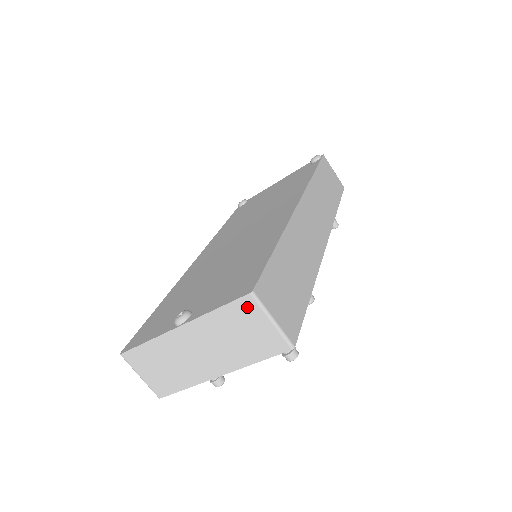
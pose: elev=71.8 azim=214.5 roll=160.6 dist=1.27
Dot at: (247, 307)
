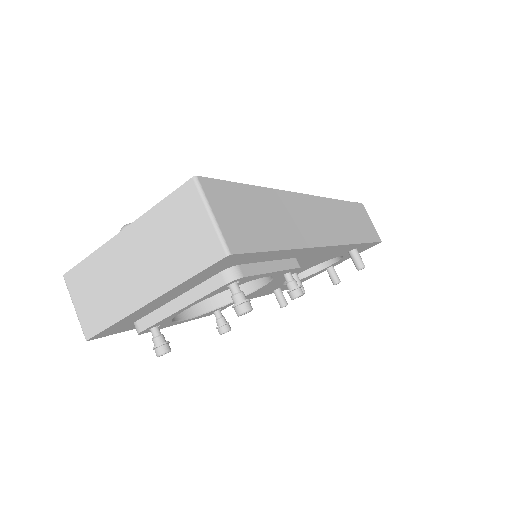
Dot at: (188, 197)
